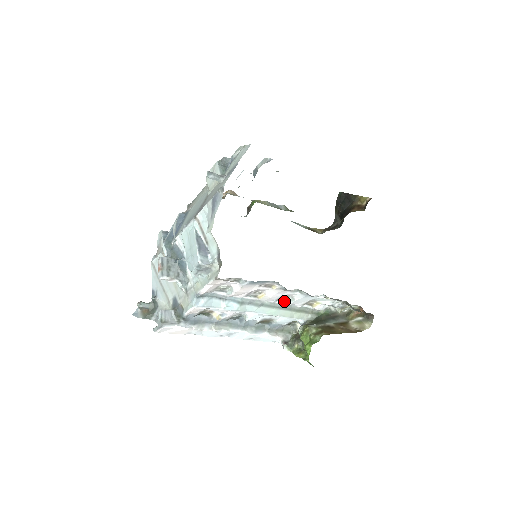
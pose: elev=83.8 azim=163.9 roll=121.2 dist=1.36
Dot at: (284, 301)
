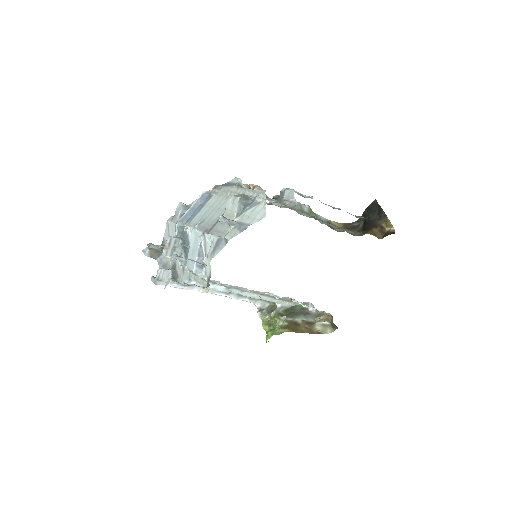
Dot at: (267, 292)
